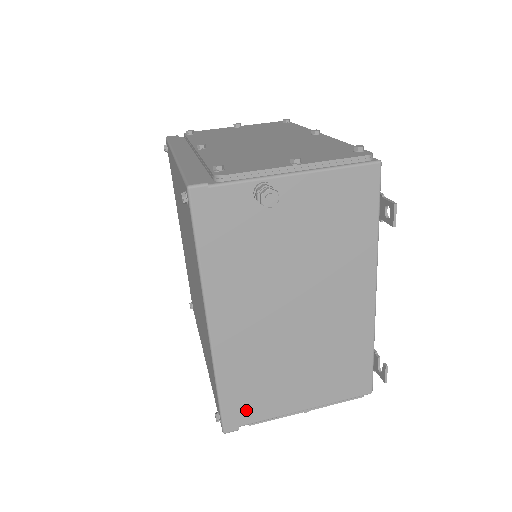
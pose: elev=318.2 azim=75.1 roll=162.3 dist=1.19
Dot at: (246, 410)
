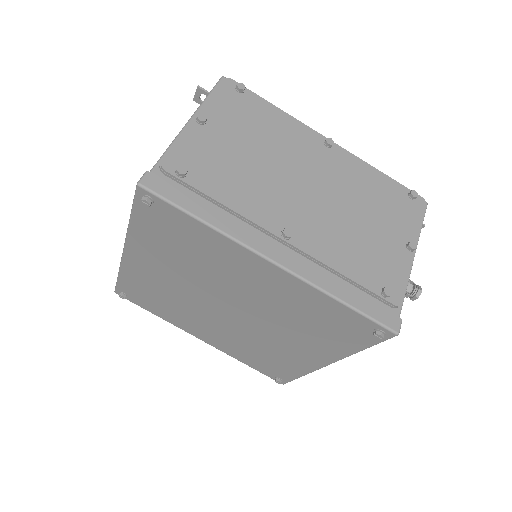
Dot at: occluded
